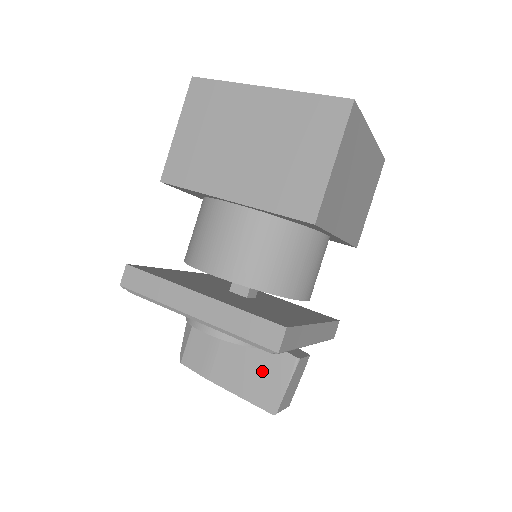
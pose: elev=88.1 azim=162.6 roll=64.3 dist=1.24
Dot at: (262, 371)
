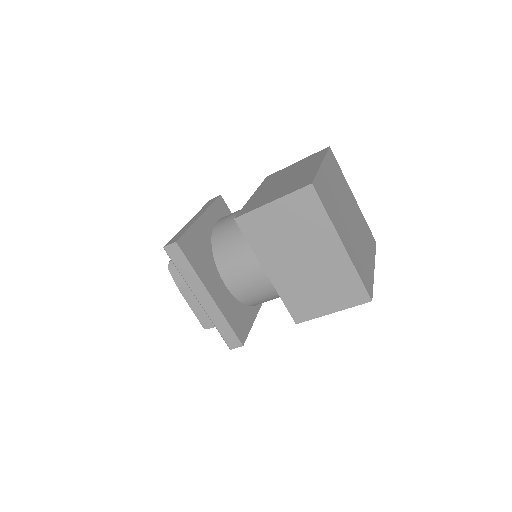
Dot at: occluded
